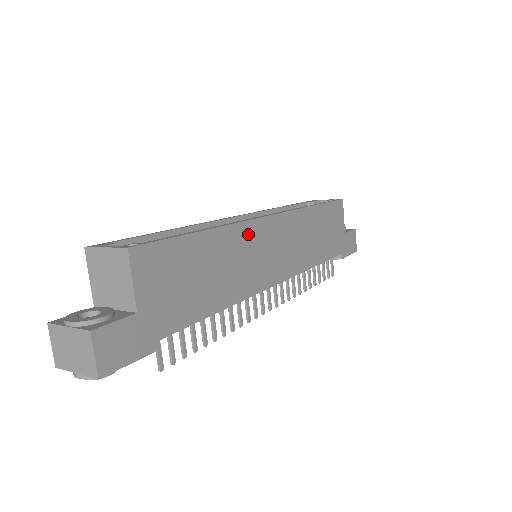
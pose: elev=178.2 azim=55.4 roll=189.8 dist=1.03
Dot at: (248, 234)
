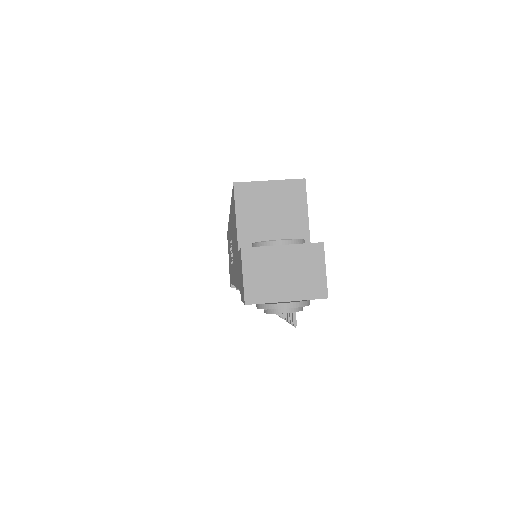
Dot at: occluded
